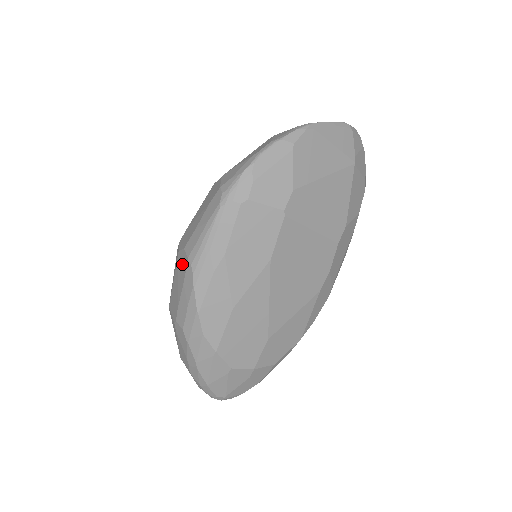
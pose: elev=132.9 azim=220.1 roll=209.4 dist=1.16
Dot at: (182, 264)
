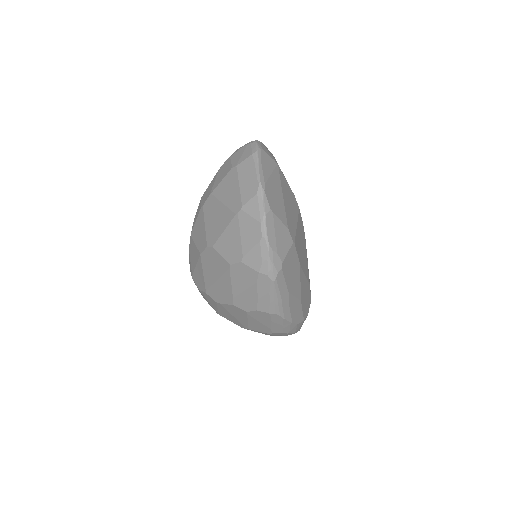
Dot at: (261, 316)
